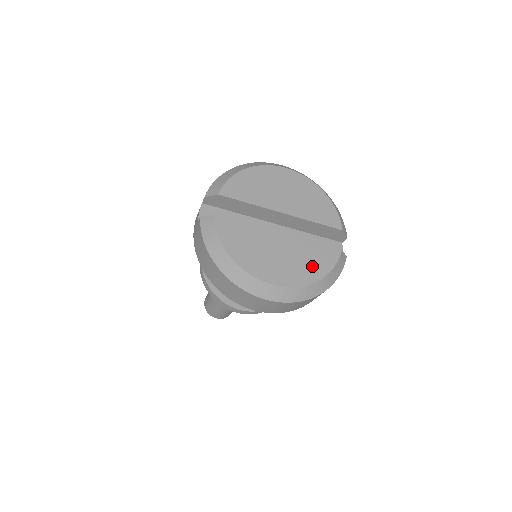
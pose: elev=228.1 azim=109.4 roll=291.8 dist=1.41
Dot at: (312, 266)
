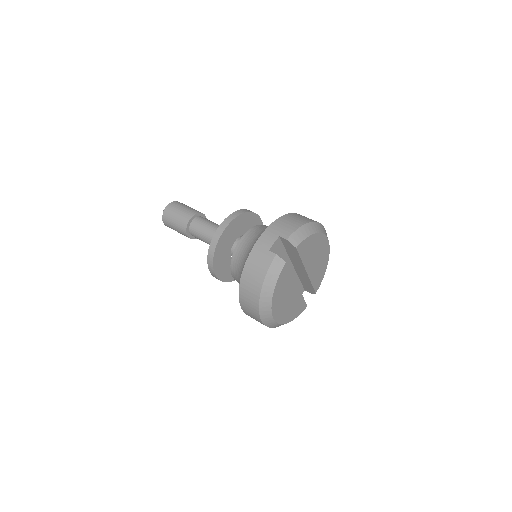
Dot at: (293, 313)
